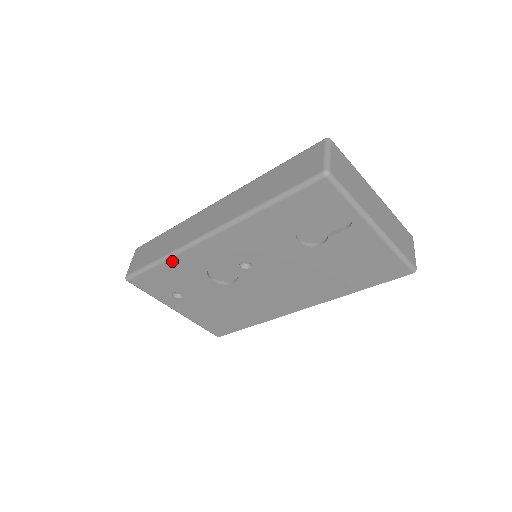
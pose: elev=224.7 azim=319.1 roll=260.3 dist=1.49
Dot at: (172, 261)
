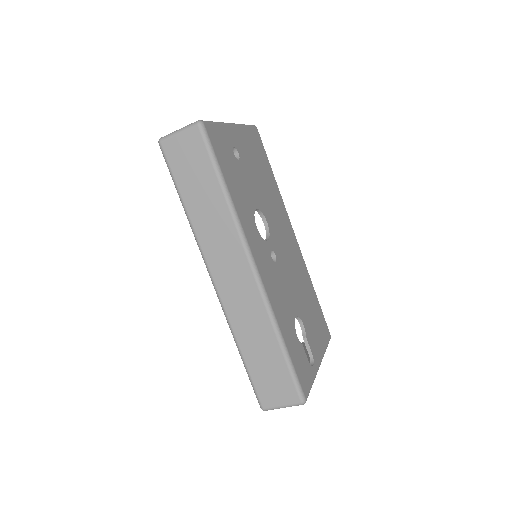
Dot at: occluded
